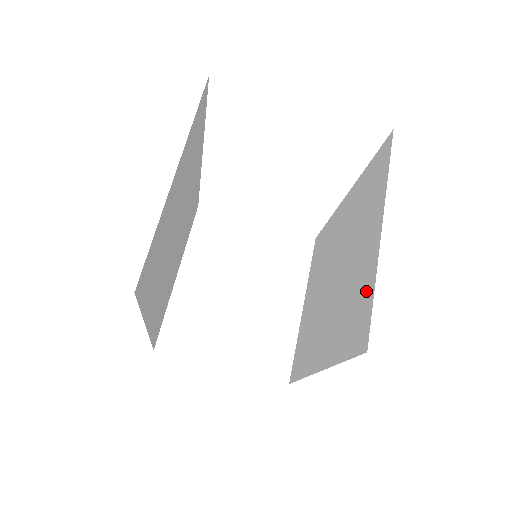
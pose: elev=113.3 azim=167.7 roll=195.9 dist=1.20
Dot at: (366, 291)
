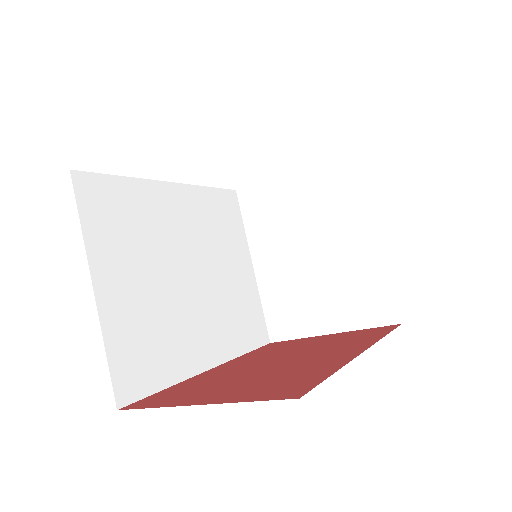
Dot at: occluded
